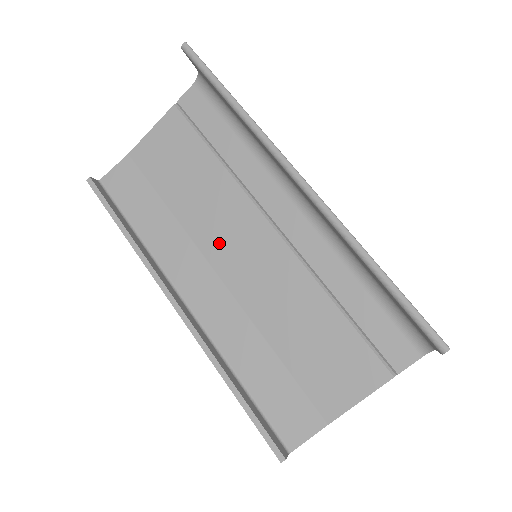
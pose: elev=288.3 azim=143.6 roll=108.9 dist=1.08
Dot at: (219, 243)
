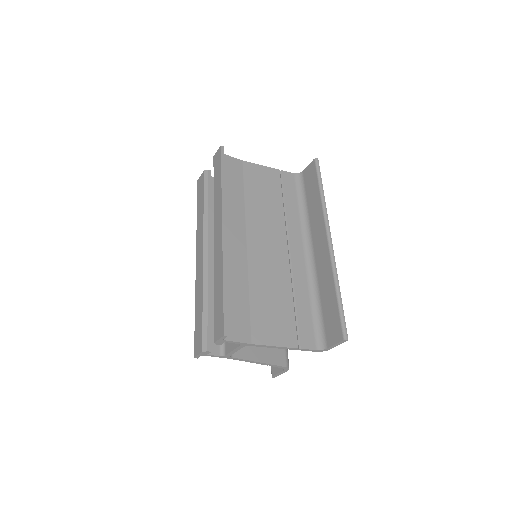
Dot at: (258, 230)
